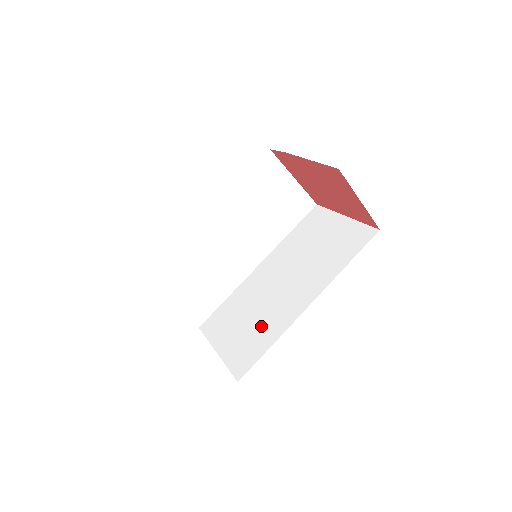
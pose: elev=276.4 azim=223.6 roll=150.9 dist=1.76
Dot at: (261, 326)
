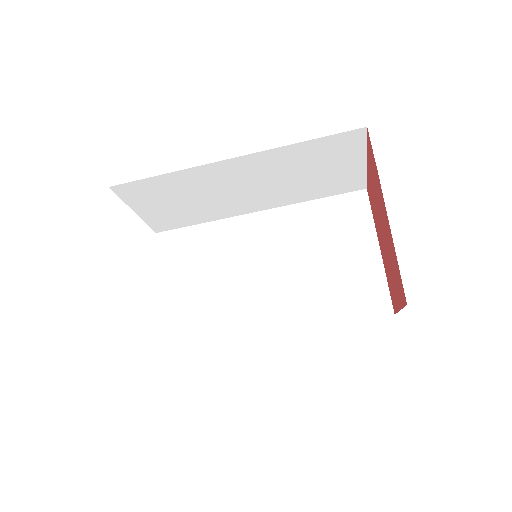
Dot at: (219, 308)
